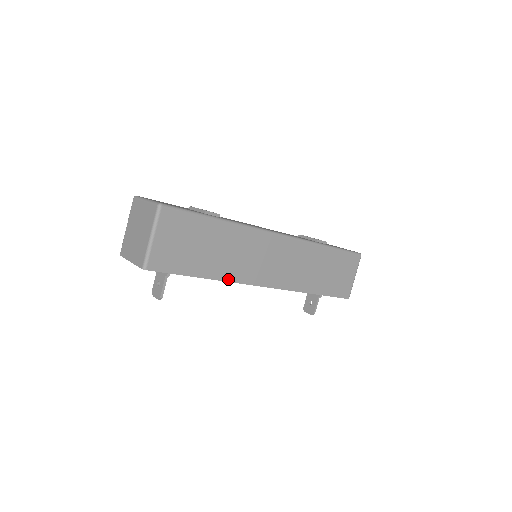
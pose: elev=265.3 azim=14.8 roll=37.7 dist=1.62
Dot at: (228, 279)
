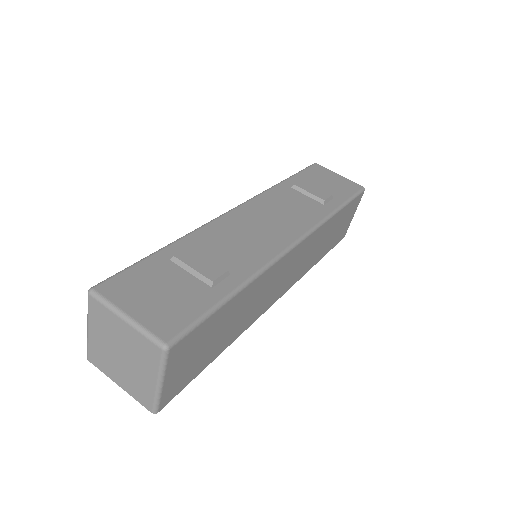
Dot at: (243, 330)
